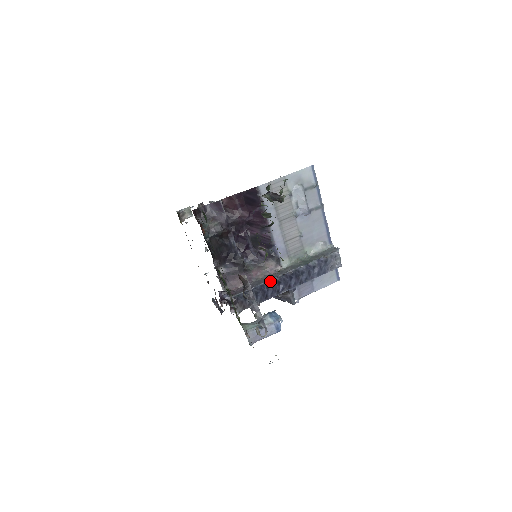
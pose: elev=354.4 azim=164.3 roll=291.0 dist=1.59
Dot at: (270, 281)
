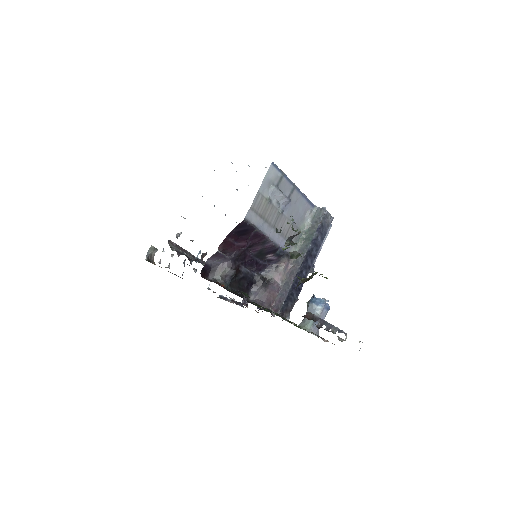
Dot at: (295, 277)
